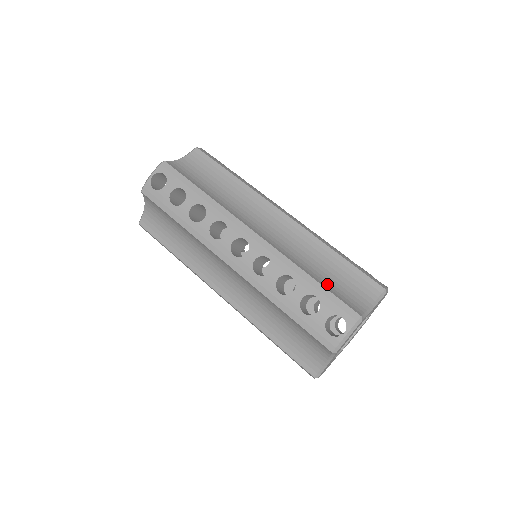
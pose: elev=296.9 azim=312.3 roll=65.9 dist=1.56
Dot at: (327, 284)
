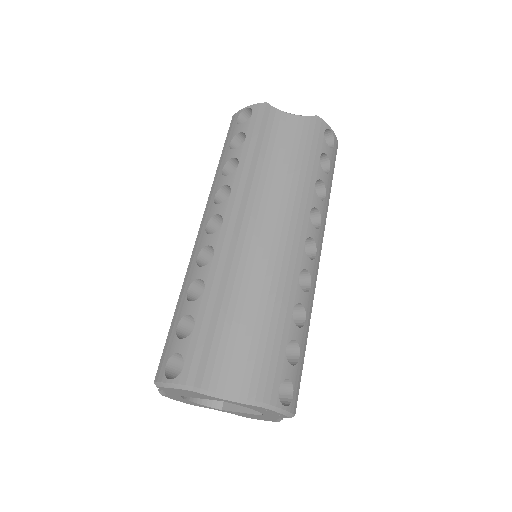
Dot at: (221, 330)
